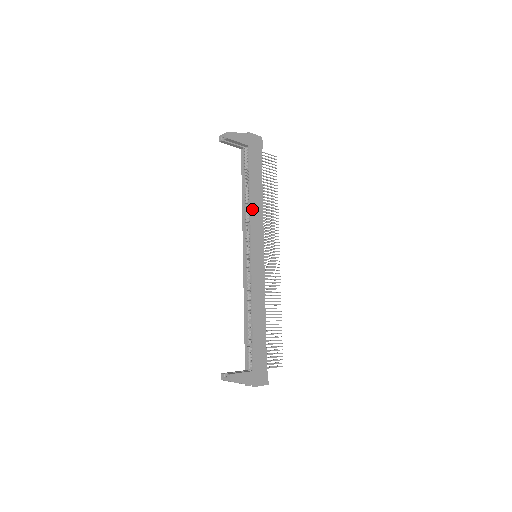
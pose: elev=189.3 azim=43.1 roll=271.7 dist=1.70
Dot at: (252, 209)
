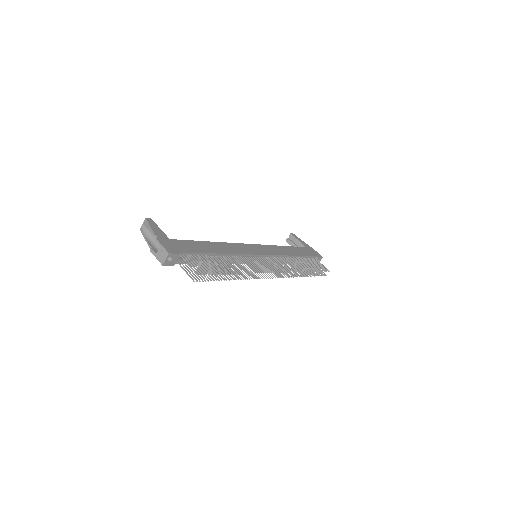
Dot at: (278, 247)
